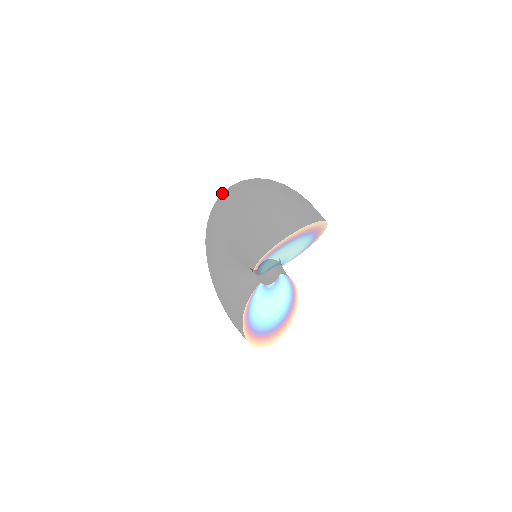
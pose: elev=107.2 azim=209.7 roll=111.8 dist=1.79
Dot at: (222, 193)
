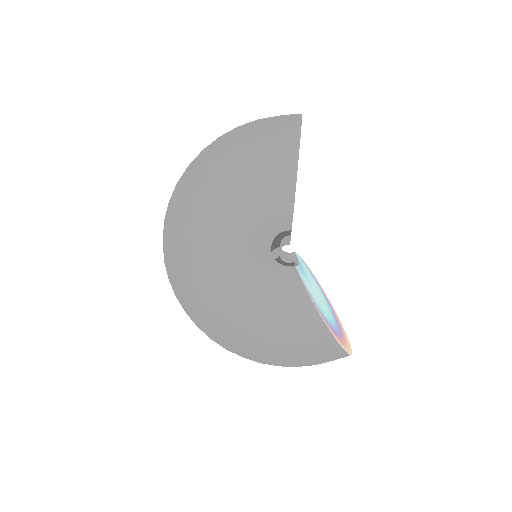
Dot at: (166, 215)
